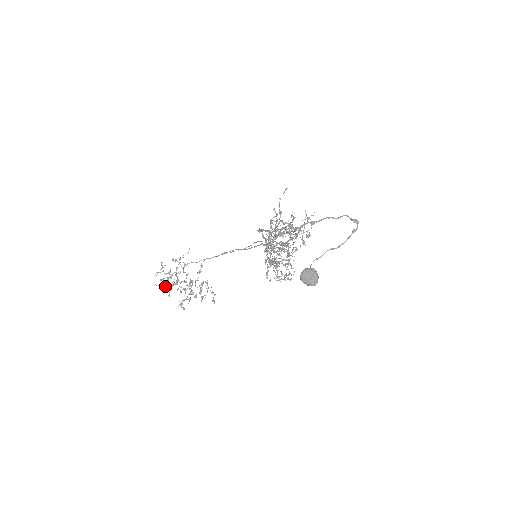
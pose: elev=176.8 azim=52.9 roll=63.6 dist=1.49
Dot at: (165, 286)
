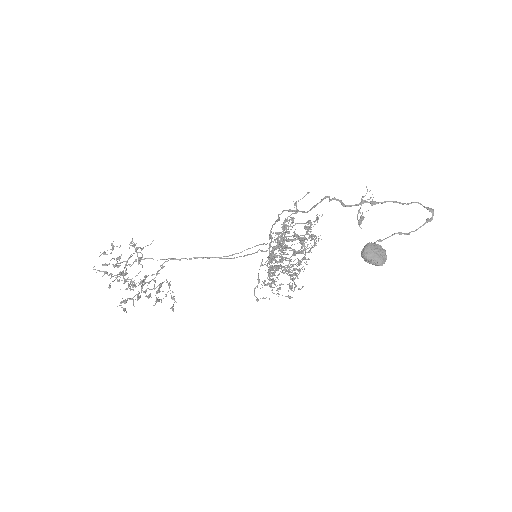
Dot at: (107, 274)
